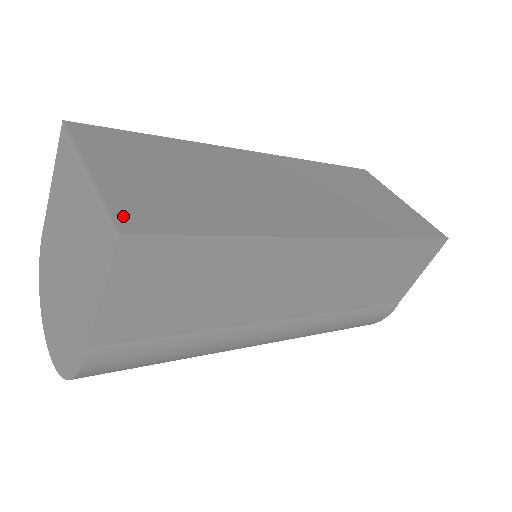
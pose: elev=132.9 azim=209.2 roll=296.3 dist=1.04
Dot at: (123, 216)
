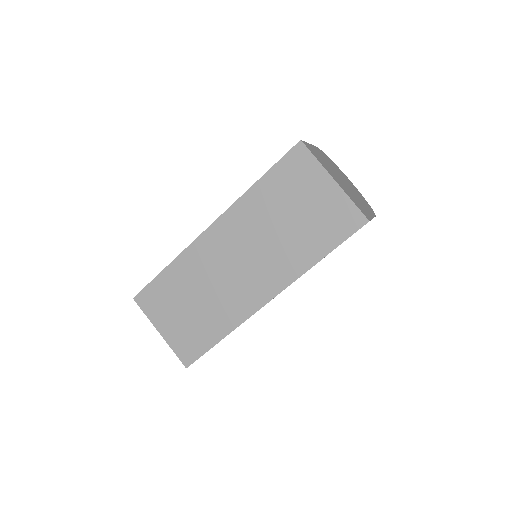
Dot at: (182, 357)
